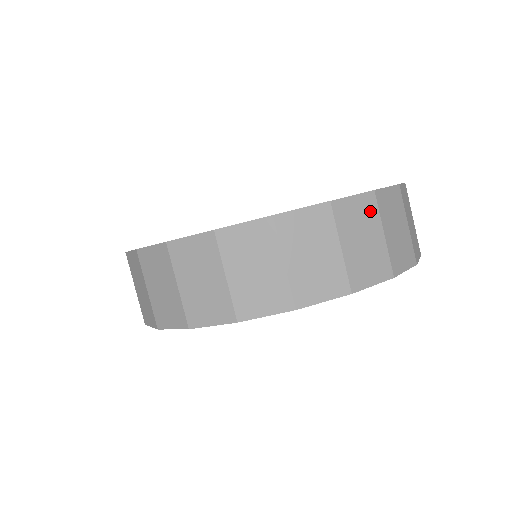
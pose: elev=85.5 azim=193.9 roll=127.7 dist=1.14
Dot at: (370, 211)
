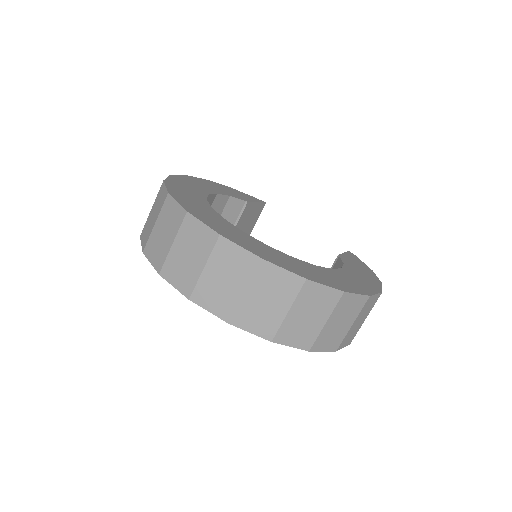
Dot at: (373, 304)
